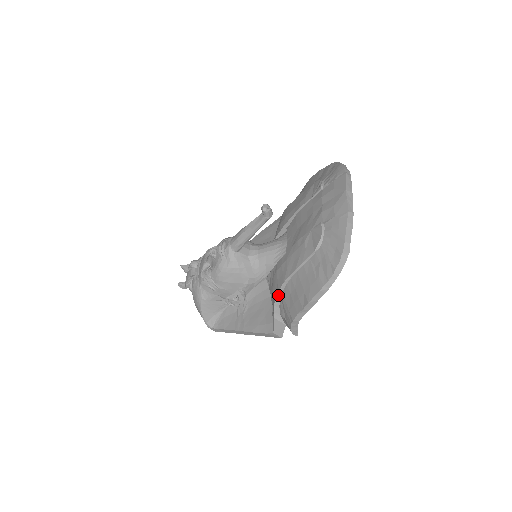
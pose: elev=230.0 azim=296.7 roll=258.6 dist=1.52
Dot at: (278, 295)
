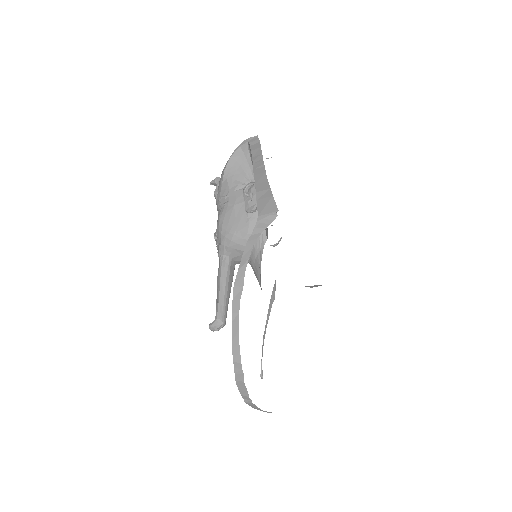
Dot at: occluded
